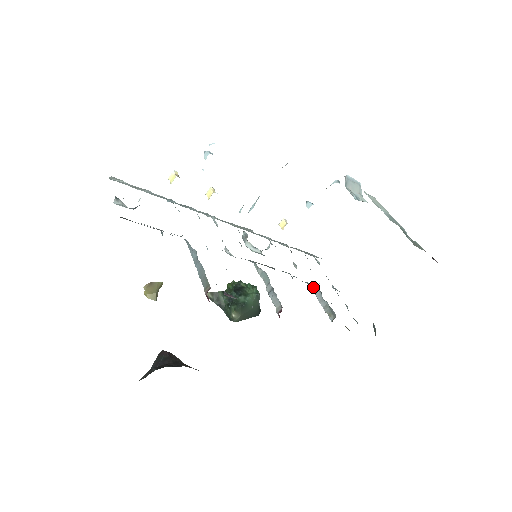
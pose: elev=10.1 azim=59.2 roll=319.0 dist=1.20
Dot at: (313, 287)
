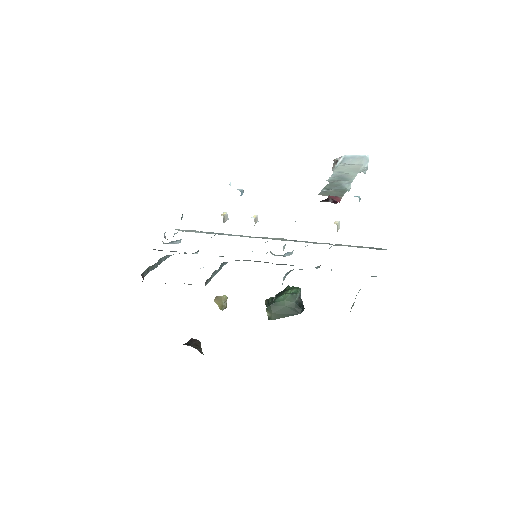
Dot at: occluded
